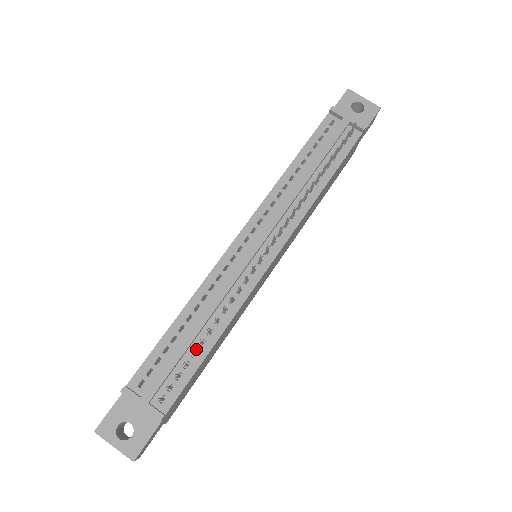
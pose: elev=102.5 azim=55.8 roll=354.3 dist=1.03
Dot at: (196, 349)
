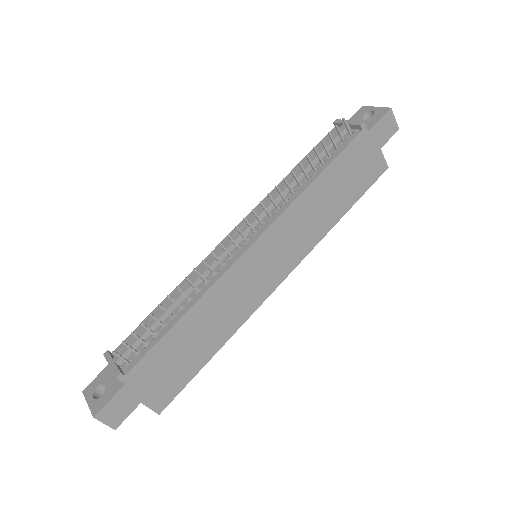
Dot at: (167, 322)
